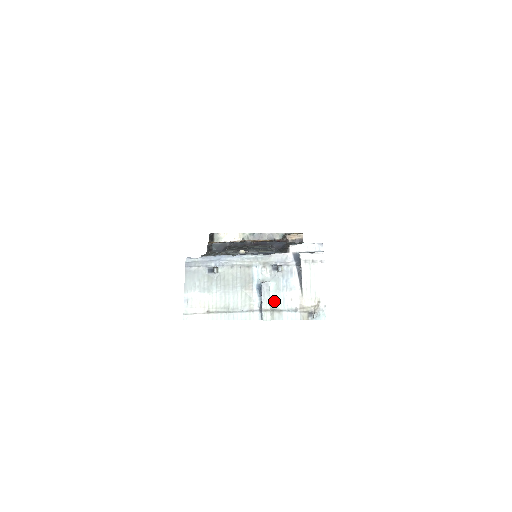
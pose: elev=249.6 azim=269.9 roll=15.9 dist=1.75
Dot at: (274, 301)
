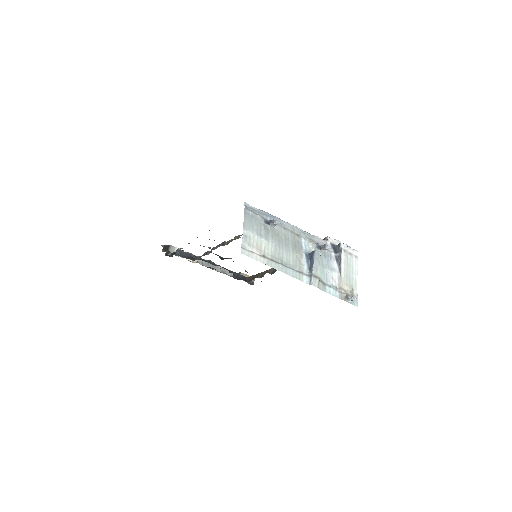
Dot at: (319, 273)
